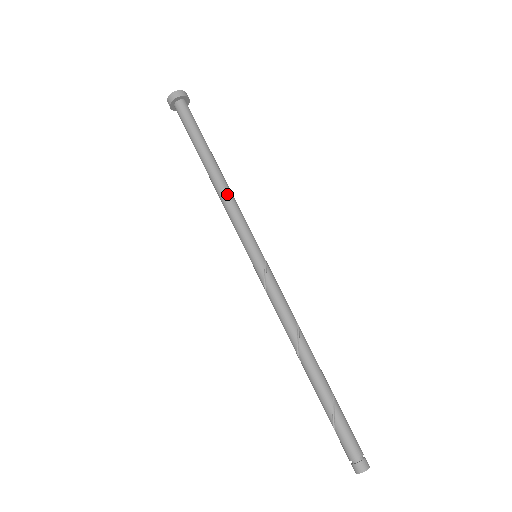
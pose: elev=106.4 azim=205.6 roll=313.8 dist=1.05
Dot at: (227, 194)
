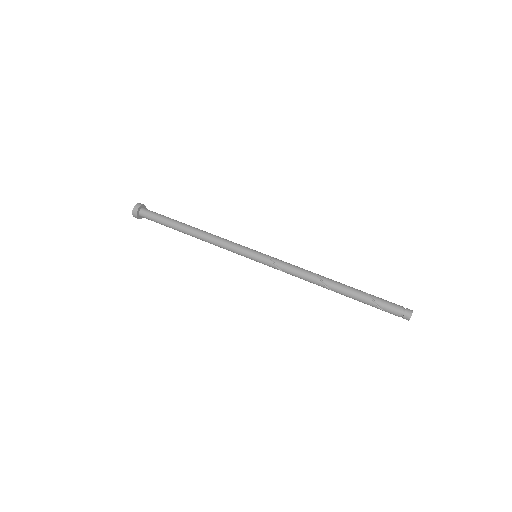
Dot at: (212, 235)
